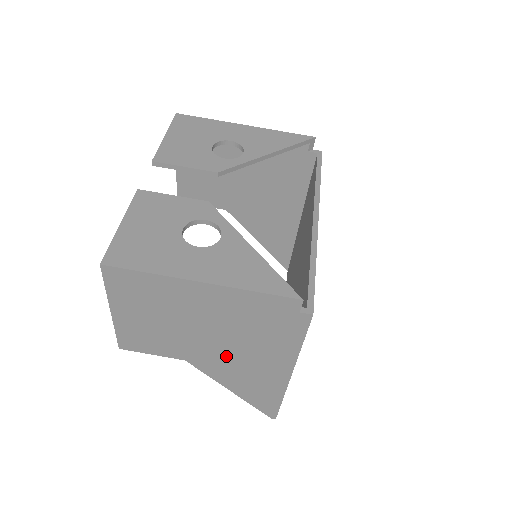
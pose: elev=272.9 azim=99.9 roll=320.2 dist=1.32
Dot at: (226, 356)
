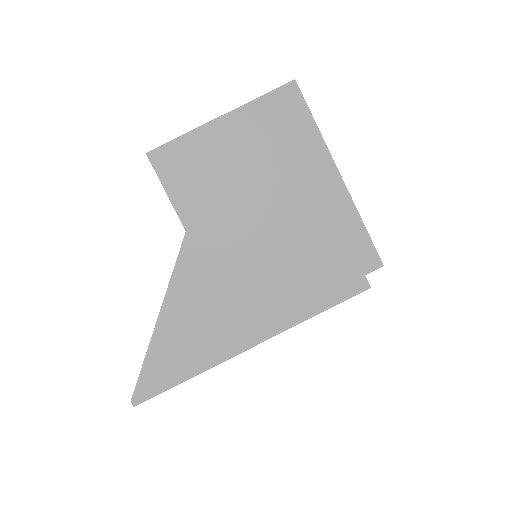
Dot at: (234, 264)
